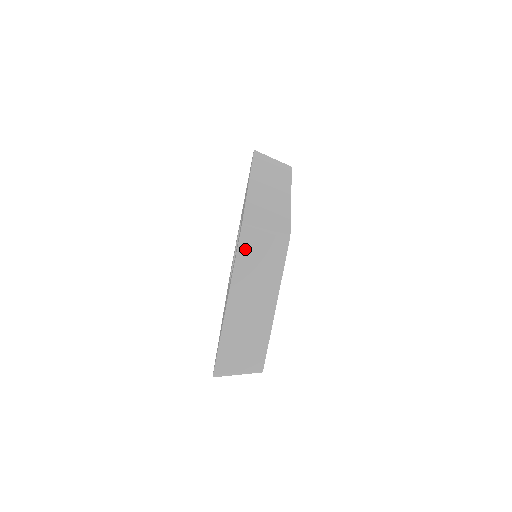
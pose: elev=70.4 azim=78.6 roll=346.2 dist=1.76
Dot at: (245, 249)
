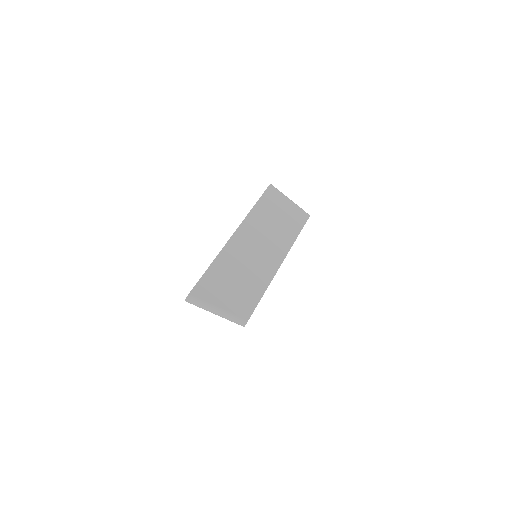
Dot at: (267, 202)
